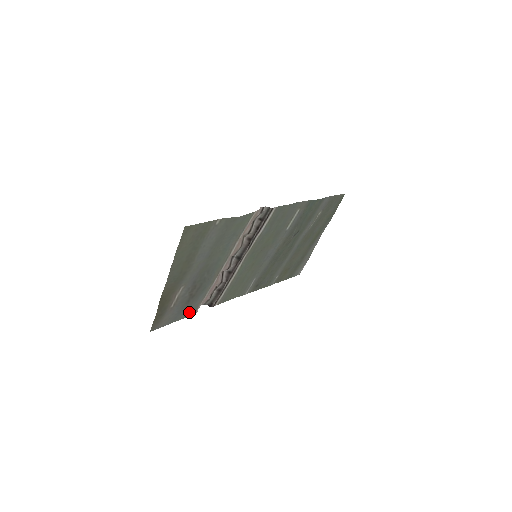
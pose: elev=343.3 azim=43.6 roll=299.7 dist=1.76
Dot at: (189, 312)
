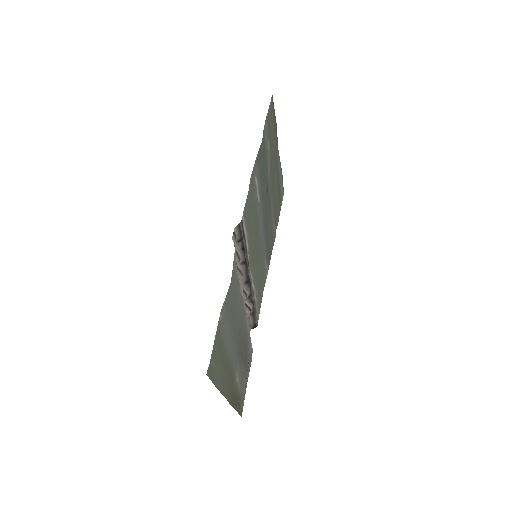
Dot at: (249, 360)
